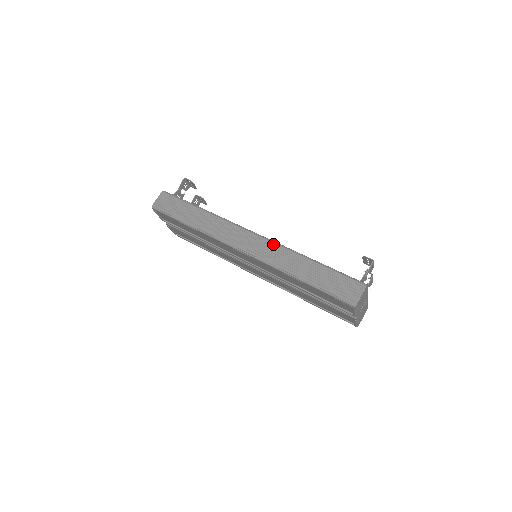
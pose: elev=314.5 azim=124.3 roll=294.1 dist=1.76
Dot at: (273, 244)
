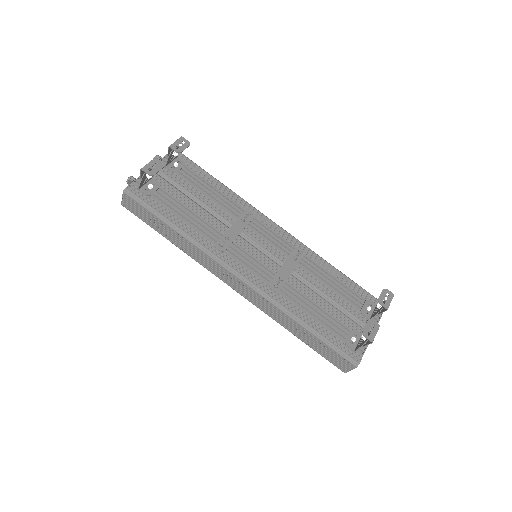
Dot at: (261, 297)
